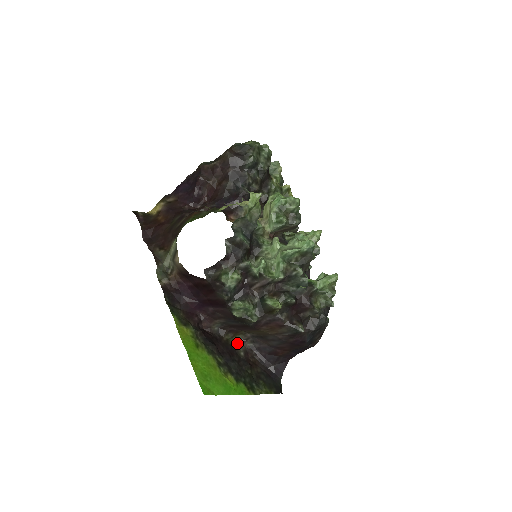
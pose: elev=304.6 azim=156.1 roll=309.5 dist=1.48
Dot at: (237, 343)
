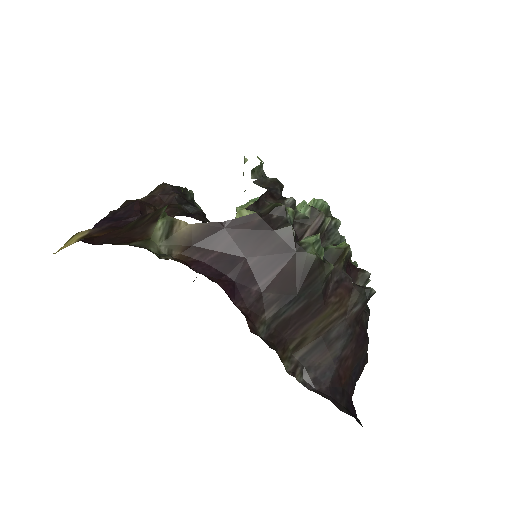
Dot at: occluded
